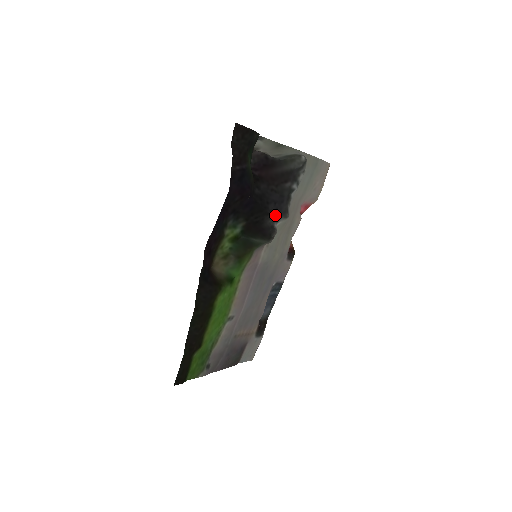
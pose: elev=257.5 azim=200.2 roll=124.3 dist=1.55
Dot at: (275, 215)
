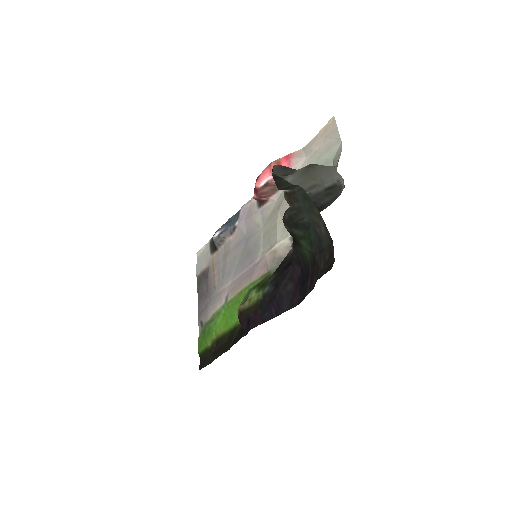
Dot at: occluded
